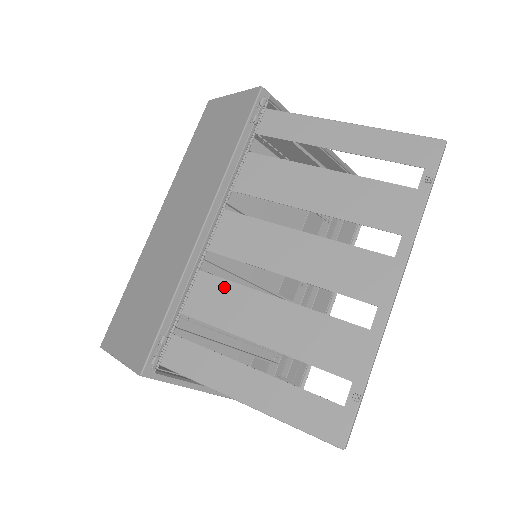
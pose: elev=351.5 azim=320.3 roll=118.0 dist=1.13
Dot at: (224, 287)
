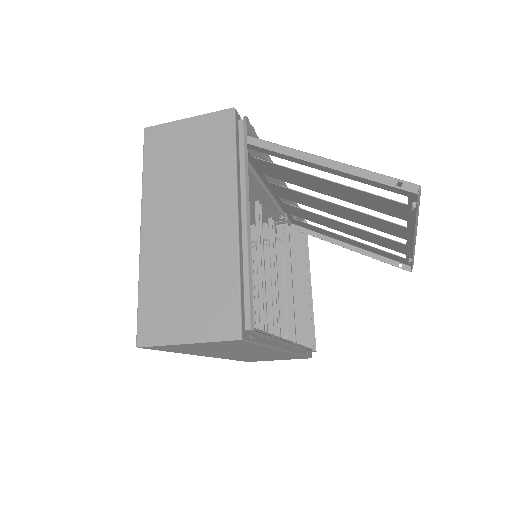
Dot at: (287, 179)
